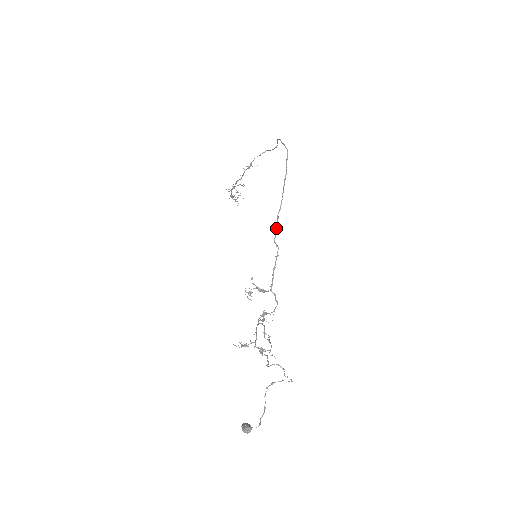
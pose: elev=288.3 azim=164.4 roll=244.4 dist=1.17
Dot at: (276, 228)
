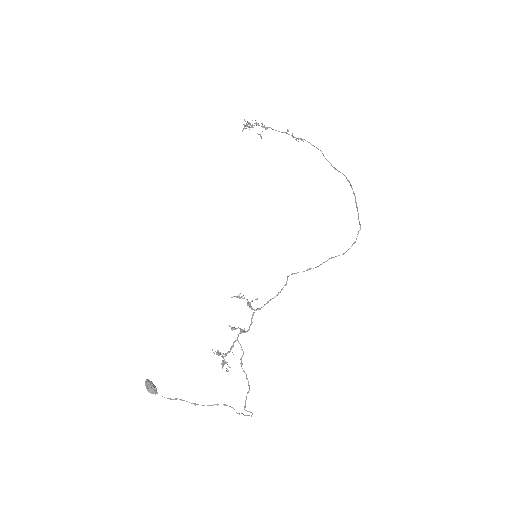
Dot at: occluded
